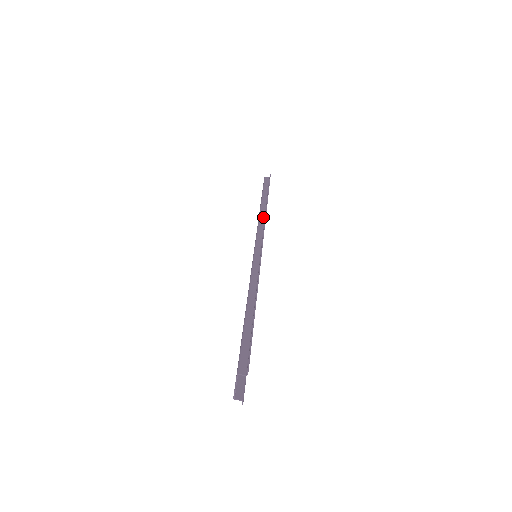
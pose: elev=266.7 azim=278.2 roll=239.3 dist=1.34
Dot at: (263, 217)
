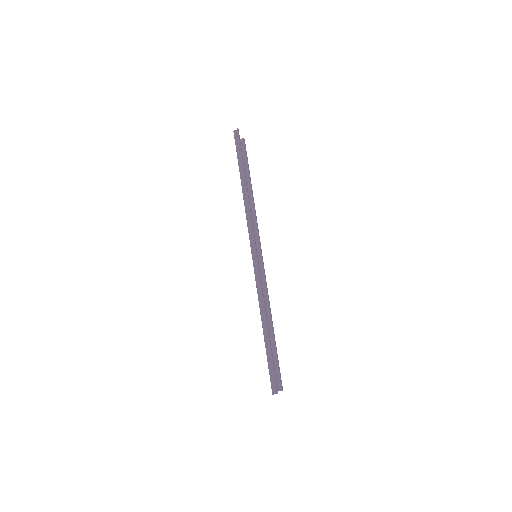
Dot at: (248, 210)
